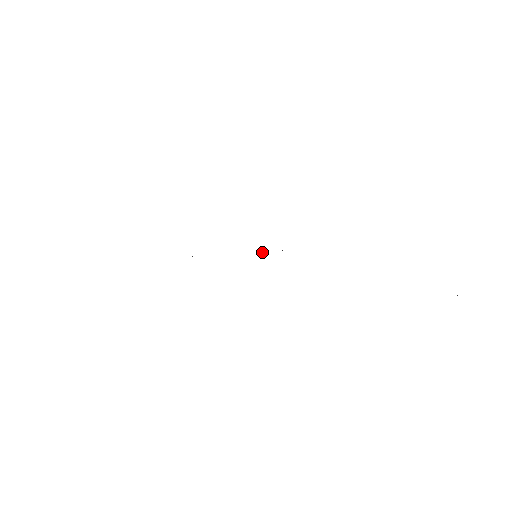
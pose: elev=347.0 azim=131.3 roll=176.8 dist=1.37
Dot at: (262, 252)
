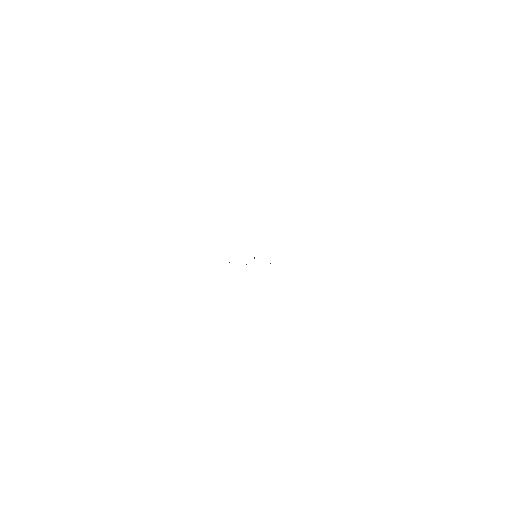
Dot at: (254, 258)
